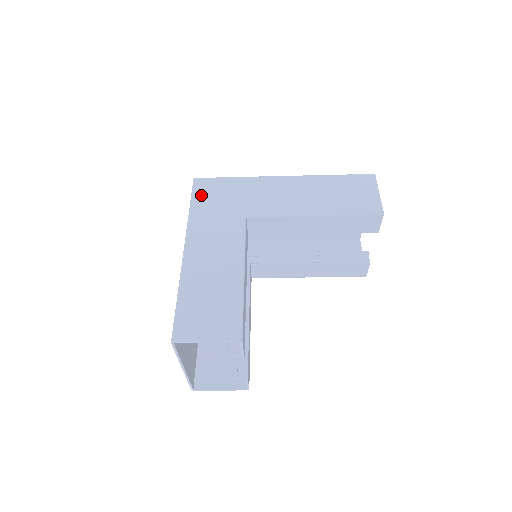
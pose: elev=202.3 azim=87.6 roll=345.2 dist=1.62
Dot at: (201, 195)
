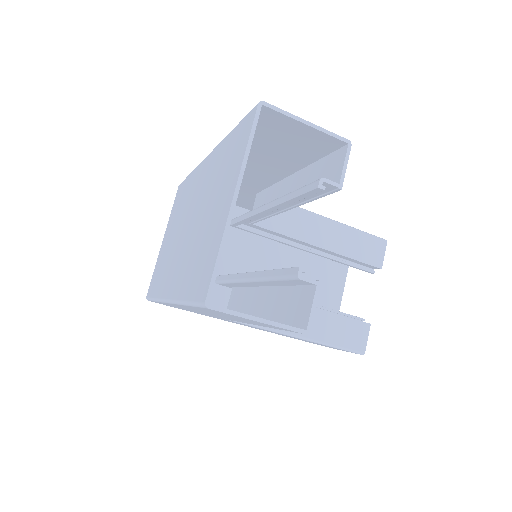
Dot at: occluded
